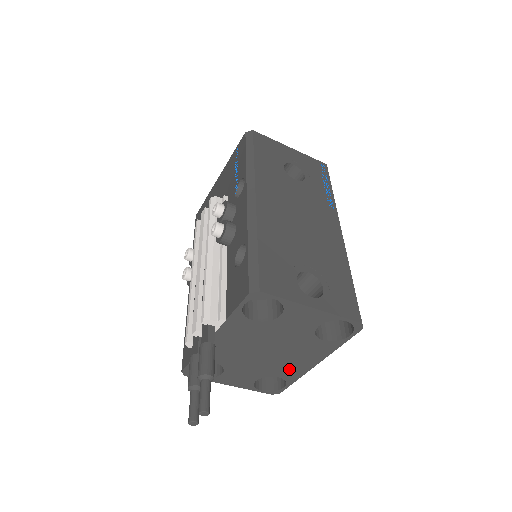
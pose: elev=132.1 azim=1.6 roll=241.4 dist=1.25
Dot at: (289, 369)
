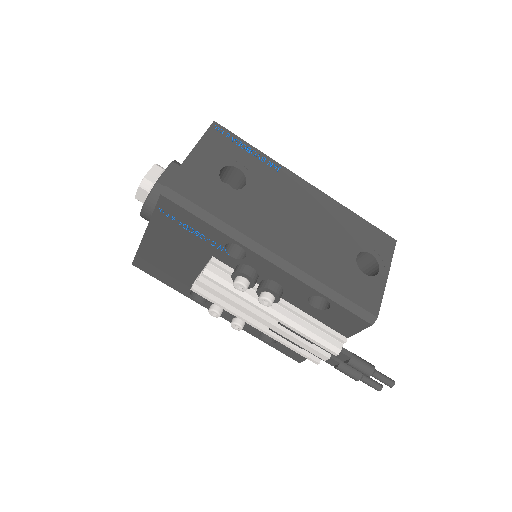
Dot at: occluded
